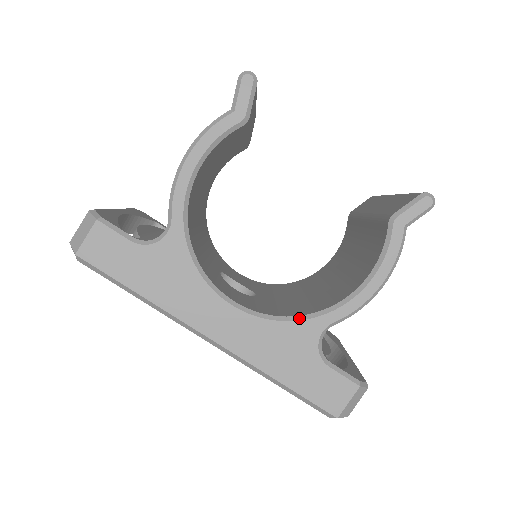
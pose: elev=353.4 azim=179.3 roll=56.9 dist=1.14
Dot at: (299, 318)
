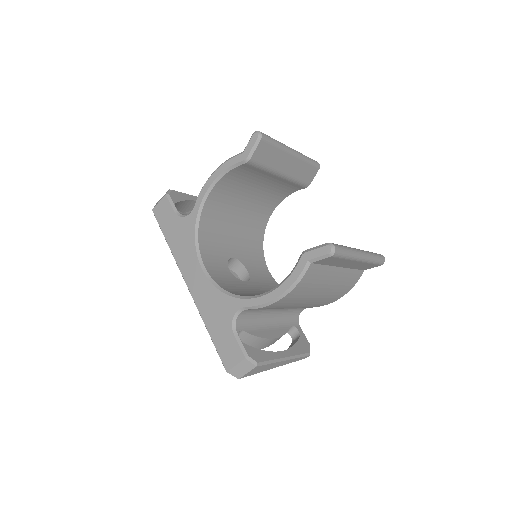
Dot at: (231, 294)
